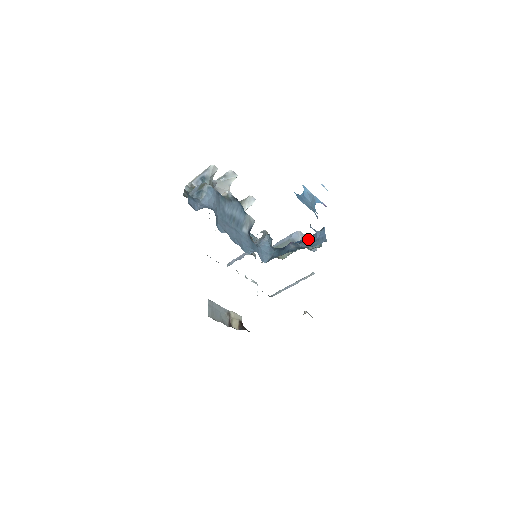
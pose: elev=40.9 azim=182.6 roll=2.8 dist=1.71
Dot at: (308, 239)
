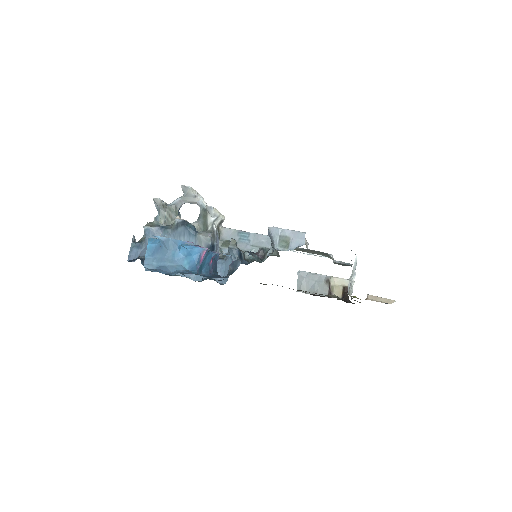
Dot at: occluded
